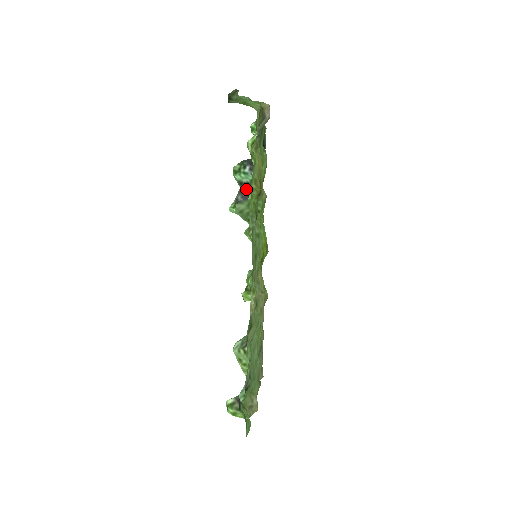
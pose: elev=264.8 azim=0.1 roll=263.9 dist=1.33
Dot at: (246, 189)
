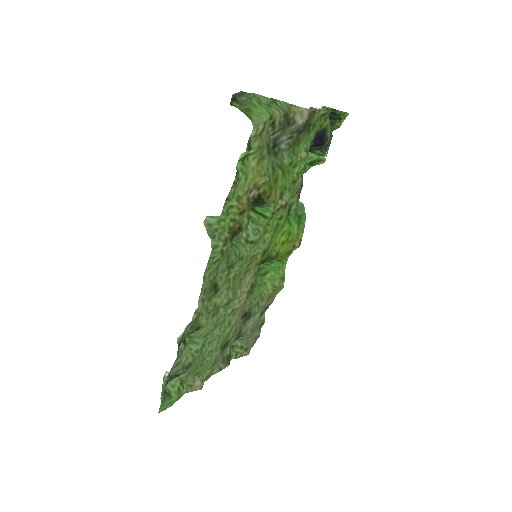
Dot at: occluded
